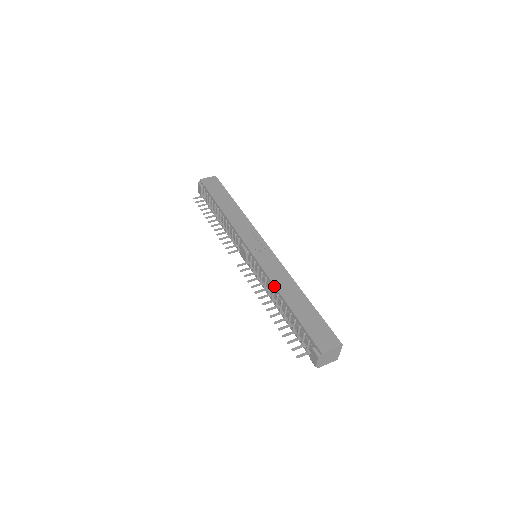
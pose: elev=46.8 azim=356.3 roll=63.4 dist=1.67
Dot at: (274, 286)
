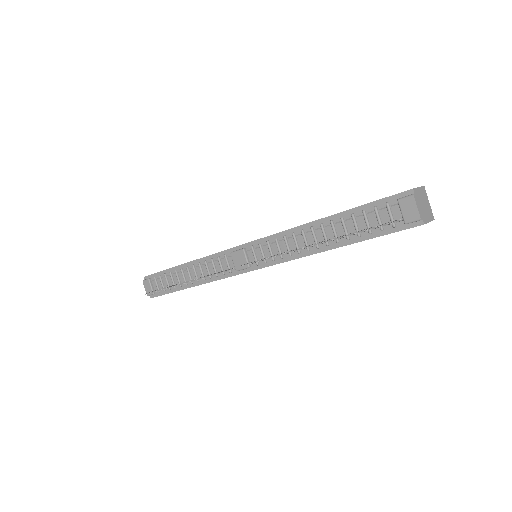
Dot at: (300, 226)
